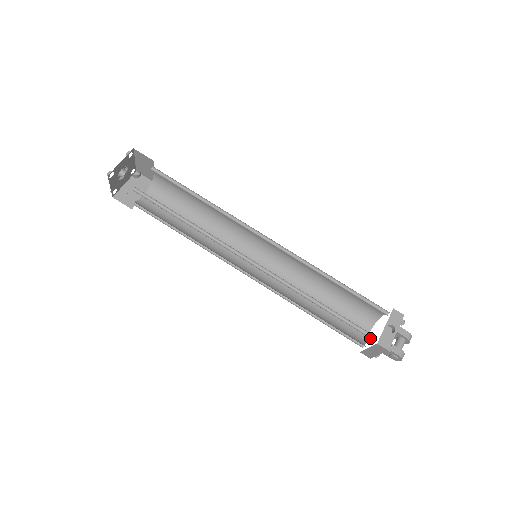
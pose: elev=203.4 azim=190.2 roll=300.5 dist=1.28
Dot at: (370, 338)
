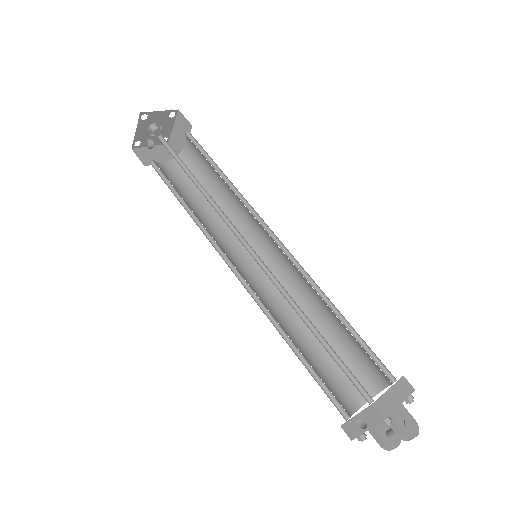
Dot at: (343, 412)
